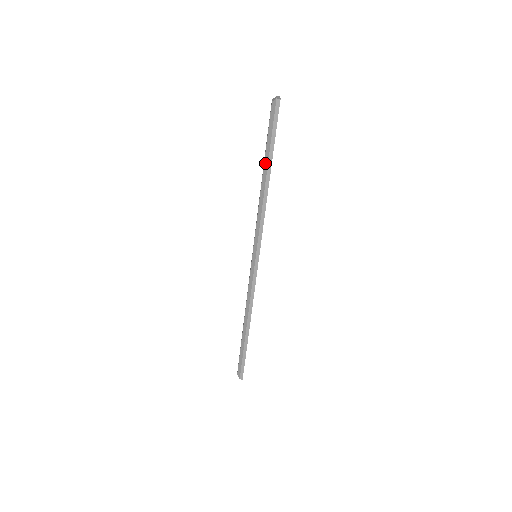
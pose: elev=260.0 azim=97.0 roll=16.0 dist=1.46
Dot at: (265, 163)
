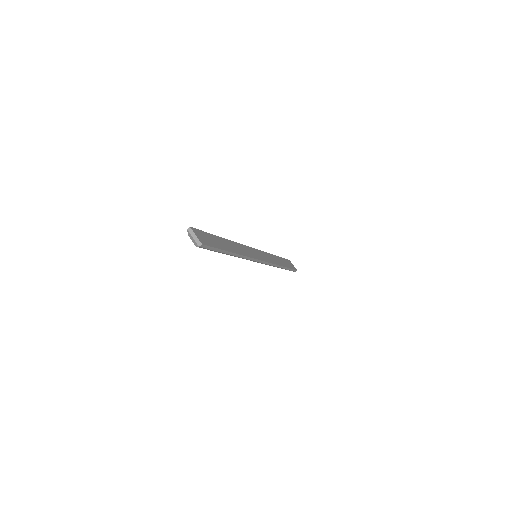
Dot at: occluded
